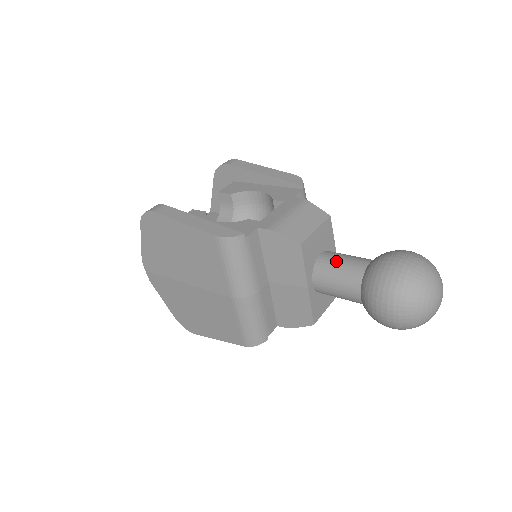
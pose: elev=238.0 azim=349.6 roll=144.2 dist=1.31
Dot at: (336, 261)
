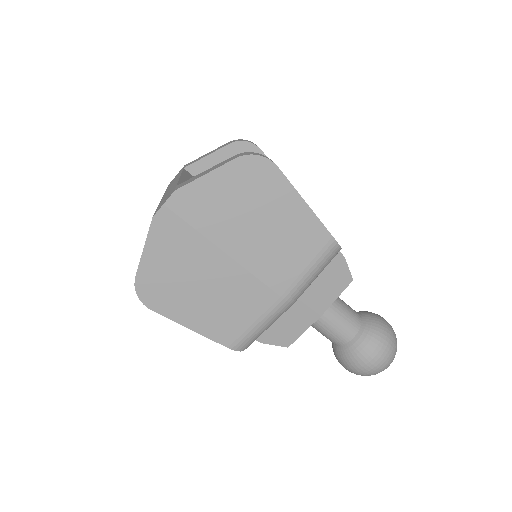
Dot at: (342, 302)
